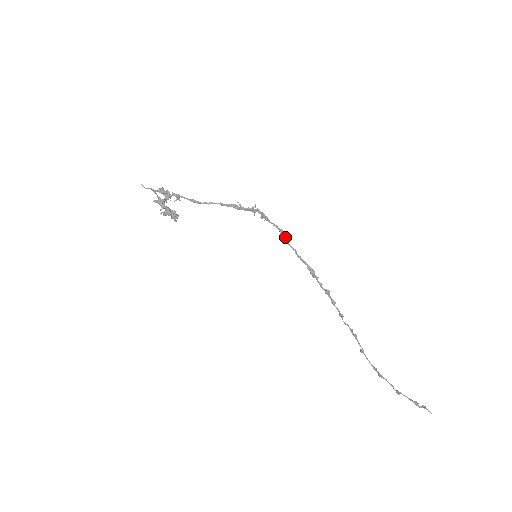
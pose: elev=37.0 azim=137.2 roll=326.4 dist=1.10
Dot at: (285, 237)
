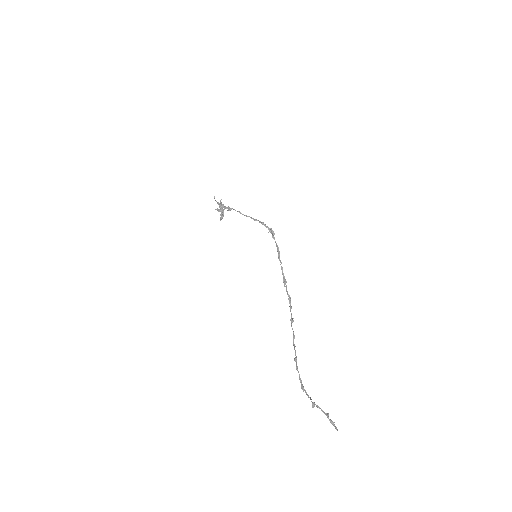
Dot at: (279, 254)
